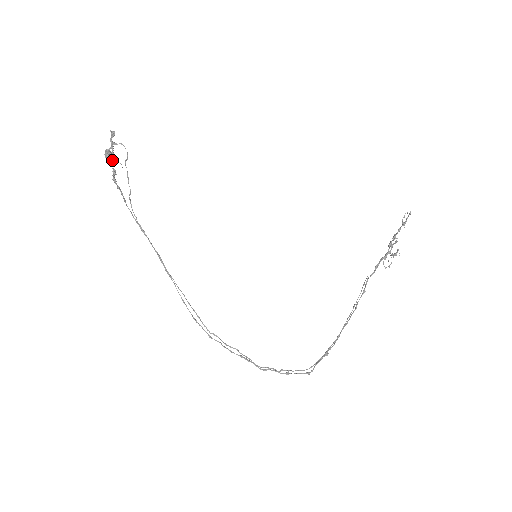
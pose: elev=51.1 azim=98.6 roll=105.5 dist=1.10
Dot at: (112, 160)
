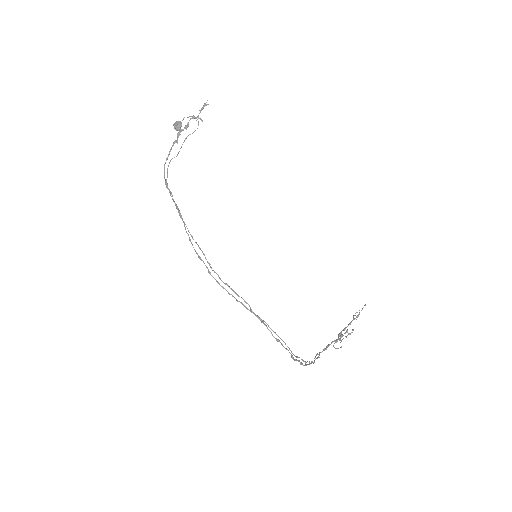
Dot at: (194, 116)
